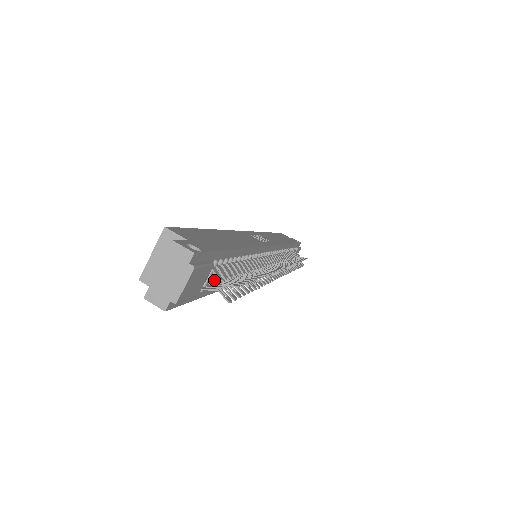
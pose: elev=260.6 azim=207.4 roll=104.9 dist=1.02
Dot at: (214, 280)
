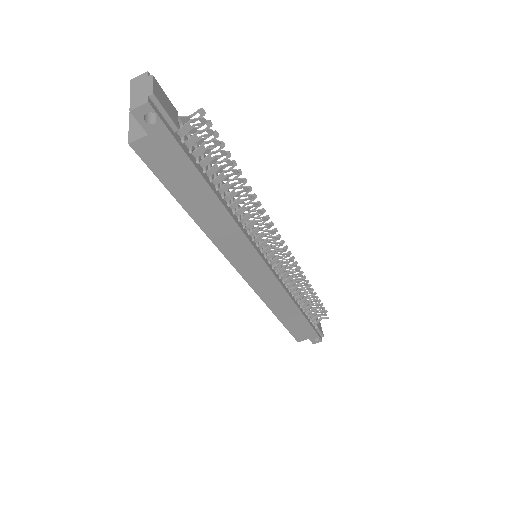
Dot at: (196, 157)
